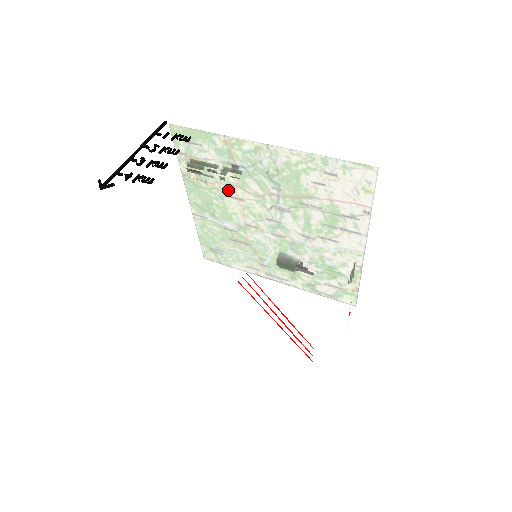
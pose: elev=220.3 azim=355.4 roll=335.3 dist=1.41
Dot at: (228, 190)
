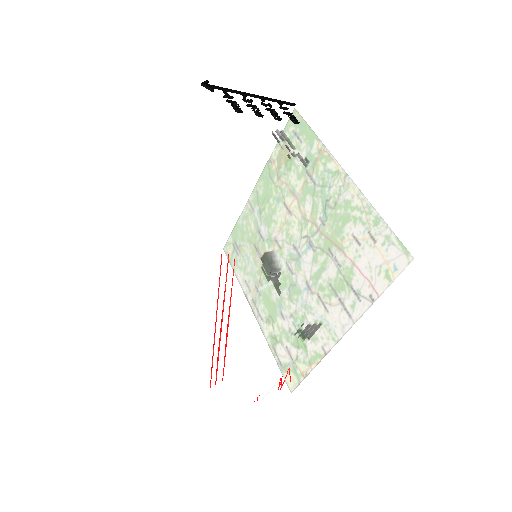
Dot at: (283, 164)
